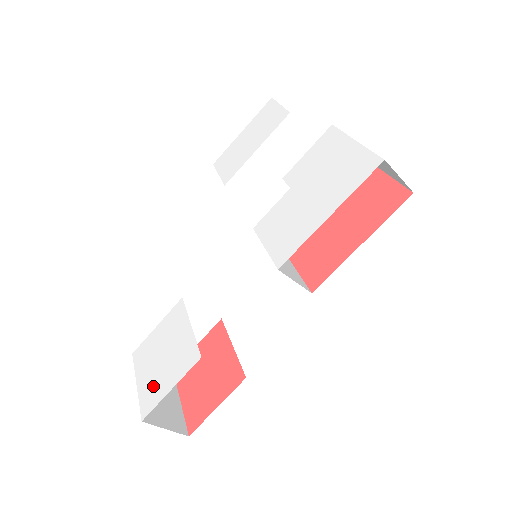
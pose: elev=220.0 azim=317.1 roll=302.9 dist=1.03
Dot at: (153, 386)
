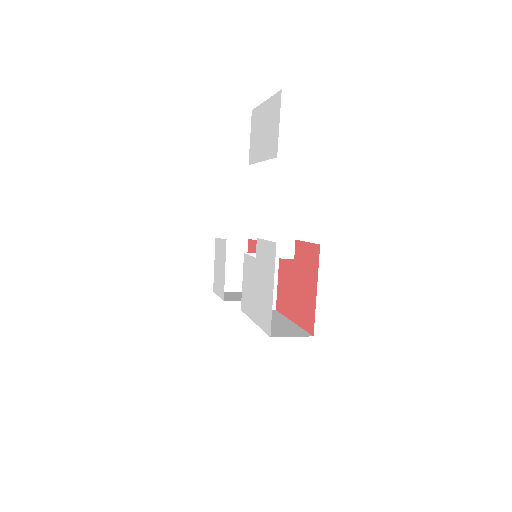
Dot at: (216, 280)
